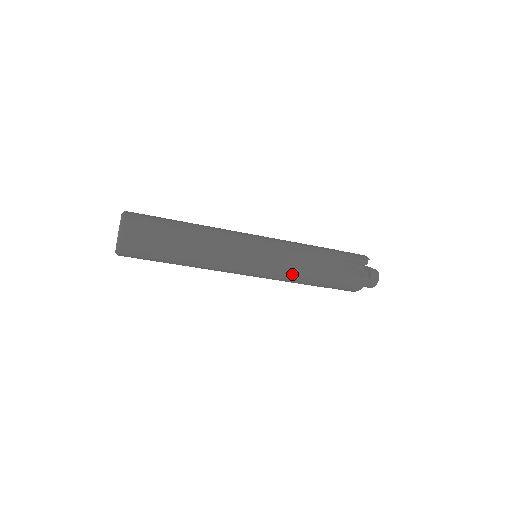
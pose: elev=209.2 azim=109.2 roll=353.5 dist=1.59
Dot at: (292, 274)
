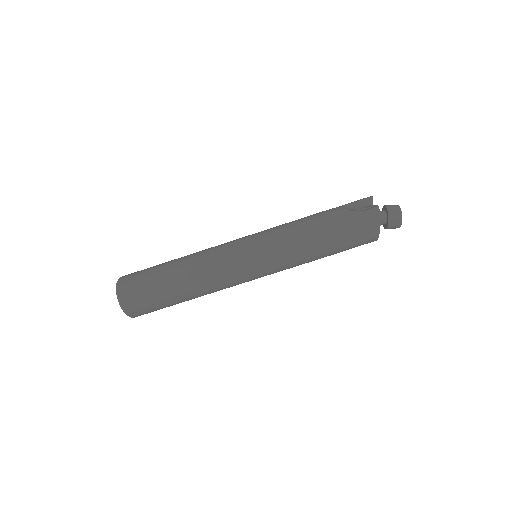
Dot at: (291, 243)
